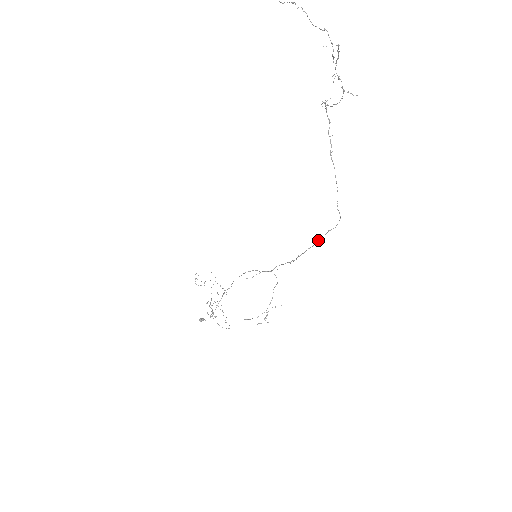
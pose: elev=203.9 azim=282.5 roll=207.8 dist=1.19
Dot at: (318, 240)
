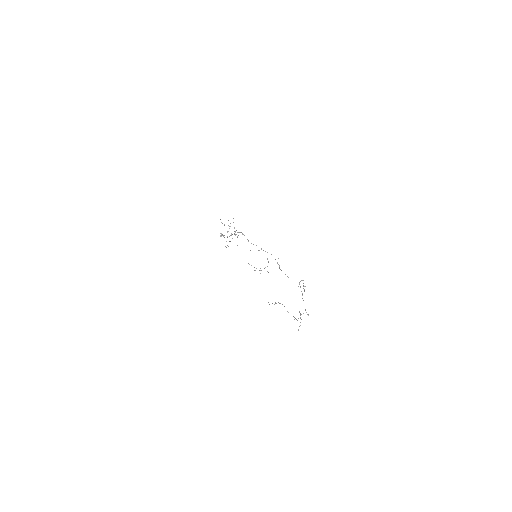
Dot at: occluded
